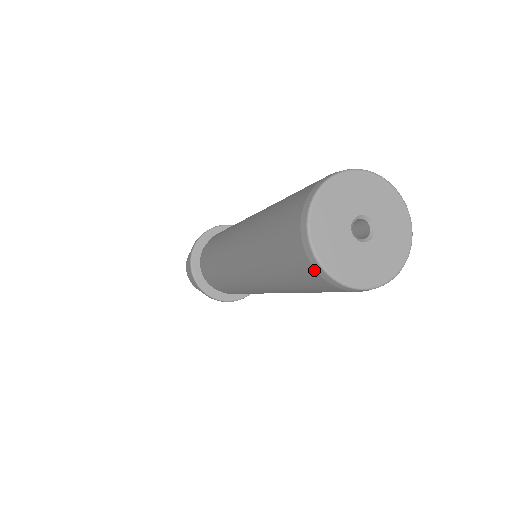
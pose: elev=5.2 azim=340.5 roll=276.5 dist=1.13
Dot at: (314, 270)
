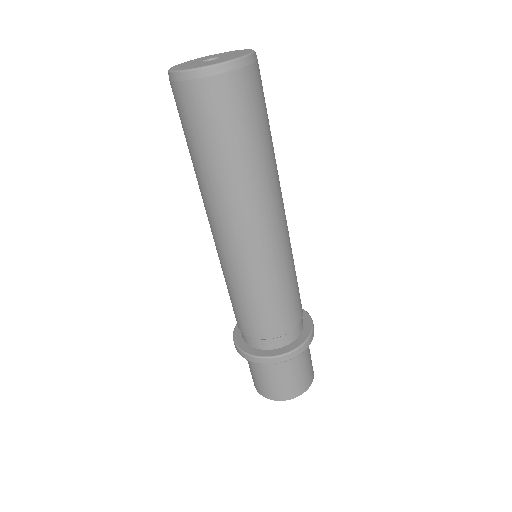
Dot at: (185, 83)
